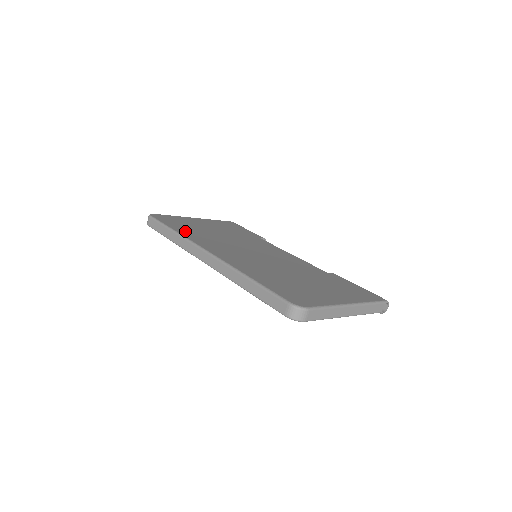
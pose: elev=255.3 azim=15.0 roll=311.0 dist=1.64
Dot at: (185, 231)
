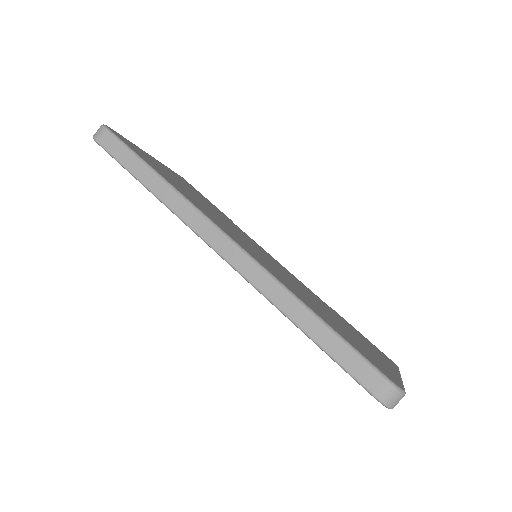
Dot at: (171, 181)
